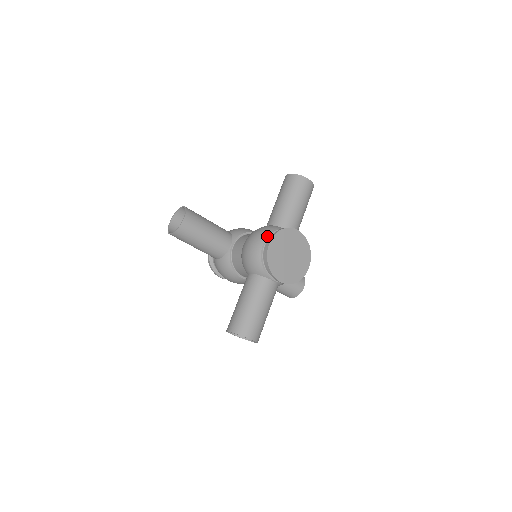
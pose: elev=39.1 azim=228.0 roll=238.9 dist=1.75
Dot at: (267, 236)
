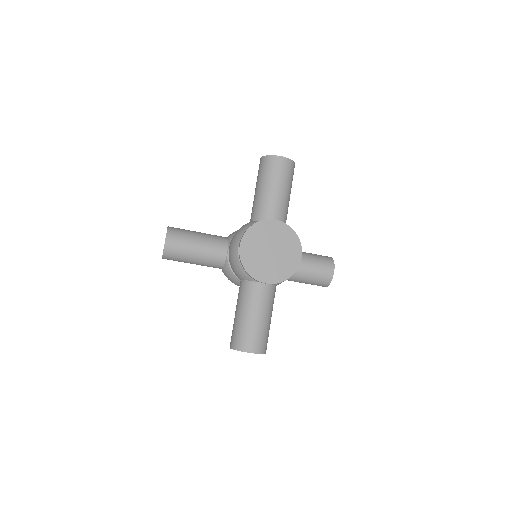
Dot at: occluded
